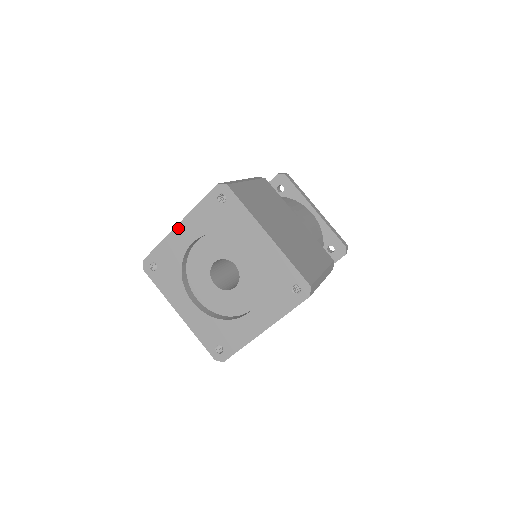
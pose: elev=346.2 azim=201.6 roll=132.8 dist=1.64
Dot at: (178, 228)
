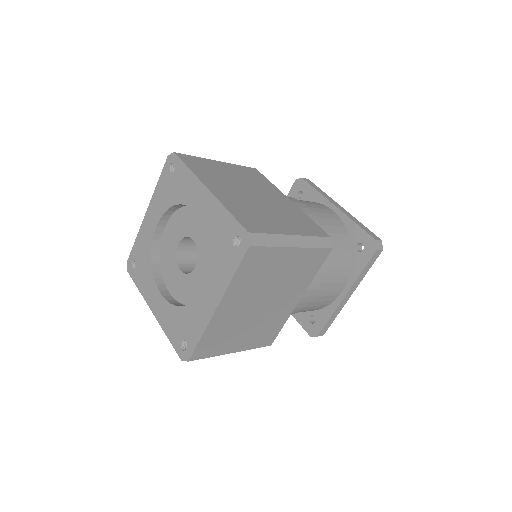
Dot at: (146, 216)
